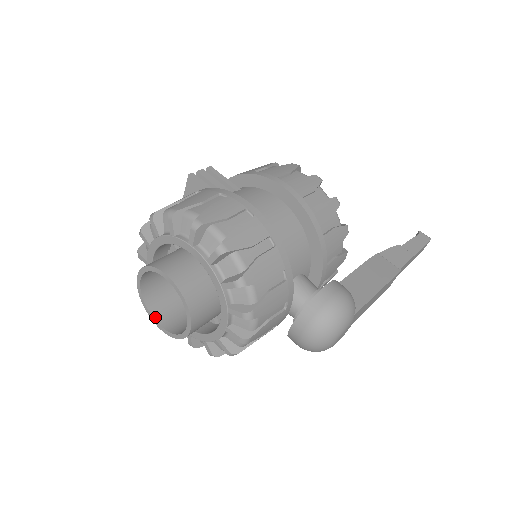
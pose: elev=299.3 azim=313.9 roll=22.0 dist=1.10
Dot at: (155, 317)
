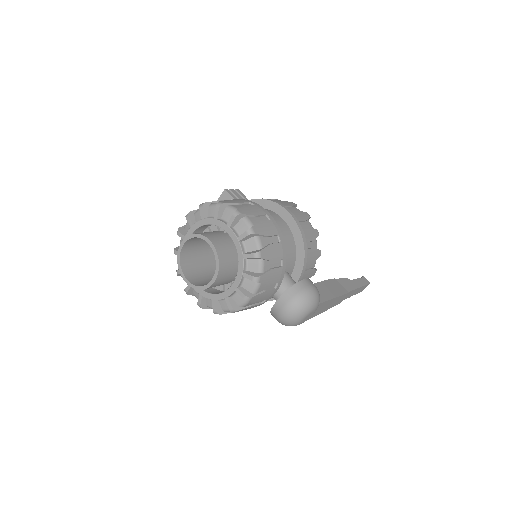
Dot at: (184, 274)
